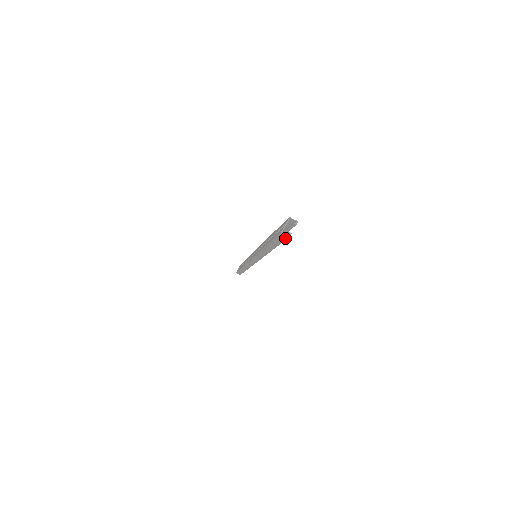
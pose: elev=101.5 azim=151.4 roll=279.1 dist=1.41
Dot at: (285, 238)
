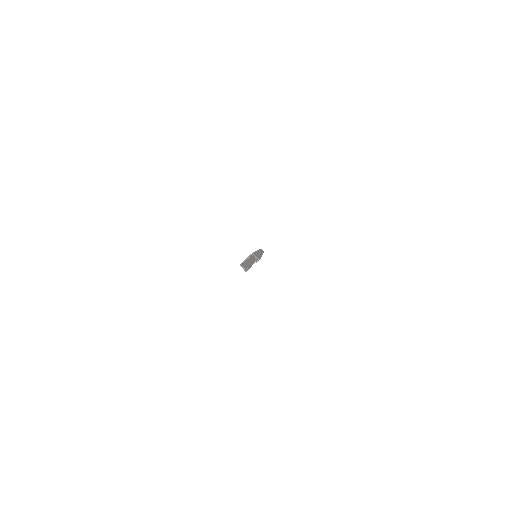
Dot at: (246, 270)
